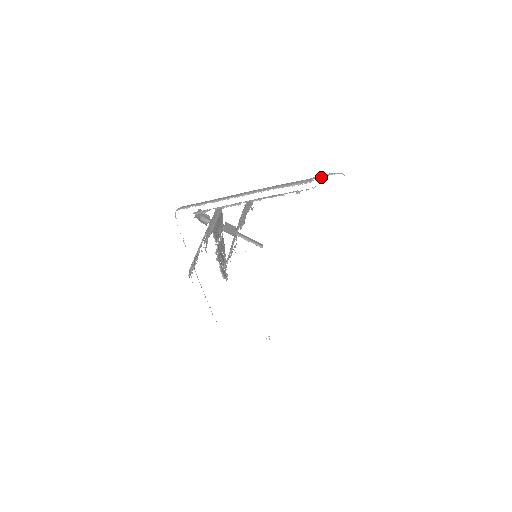
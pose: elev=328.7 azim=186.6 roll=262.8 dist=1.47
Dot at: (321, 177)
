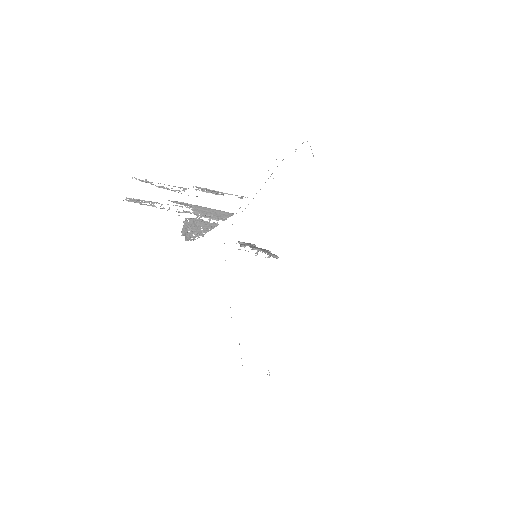
Dot at: occluded
